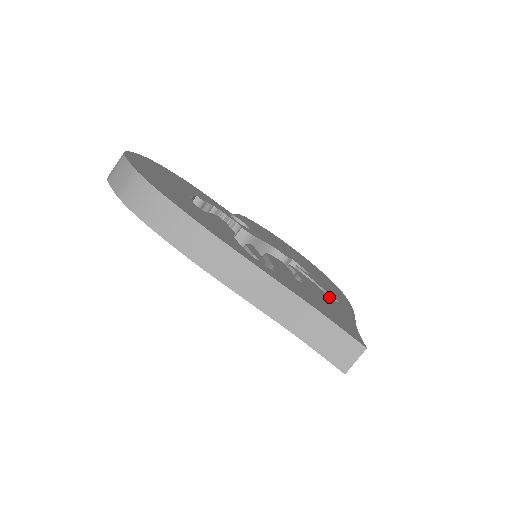
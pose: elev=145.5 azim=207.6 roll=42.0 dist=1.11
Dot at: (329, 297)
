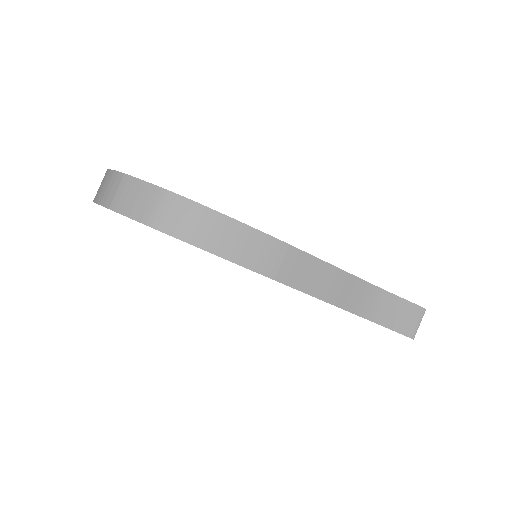
Dot at: occluded
